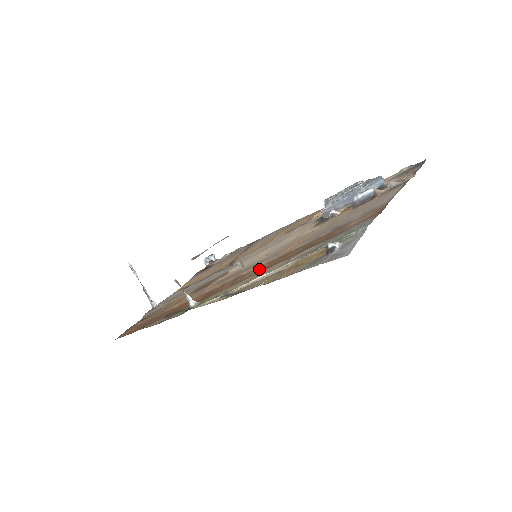
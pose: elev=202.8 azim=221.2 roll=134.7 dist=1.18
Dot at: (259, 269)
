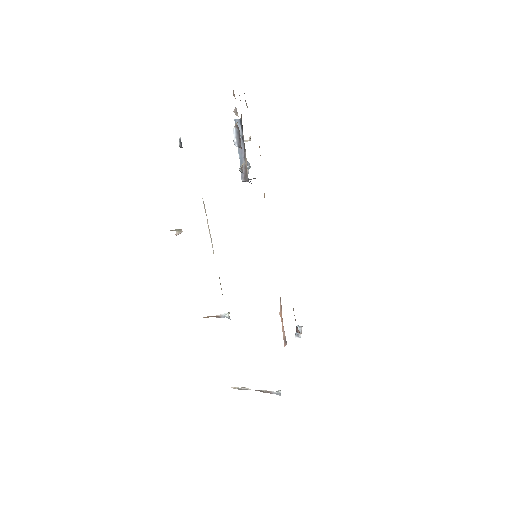
Dot at: occluded
